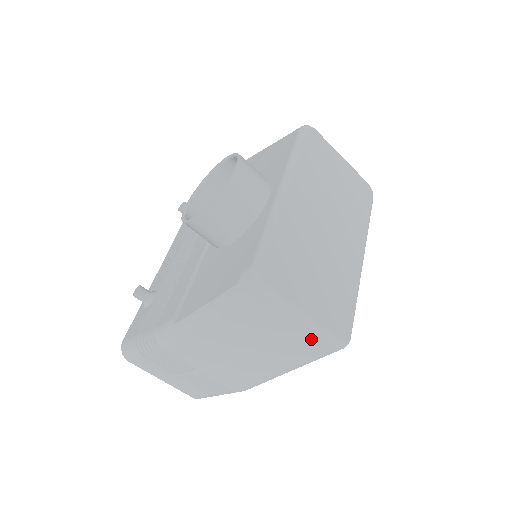
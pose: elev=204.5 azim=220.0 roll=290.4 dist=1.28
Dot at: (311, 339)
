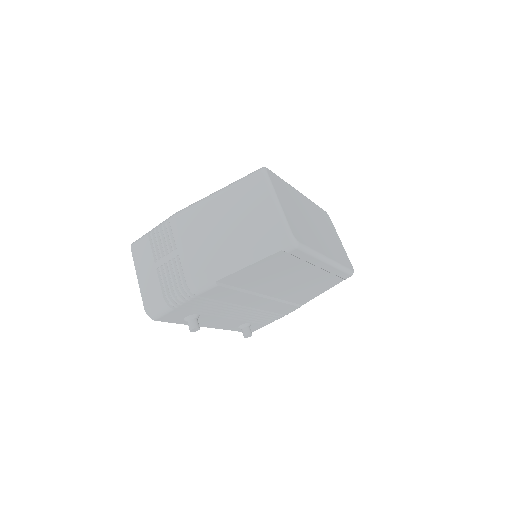
Dot at: (273, 222)
